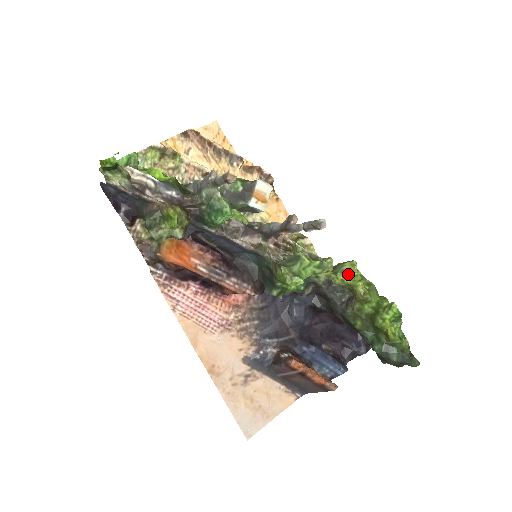
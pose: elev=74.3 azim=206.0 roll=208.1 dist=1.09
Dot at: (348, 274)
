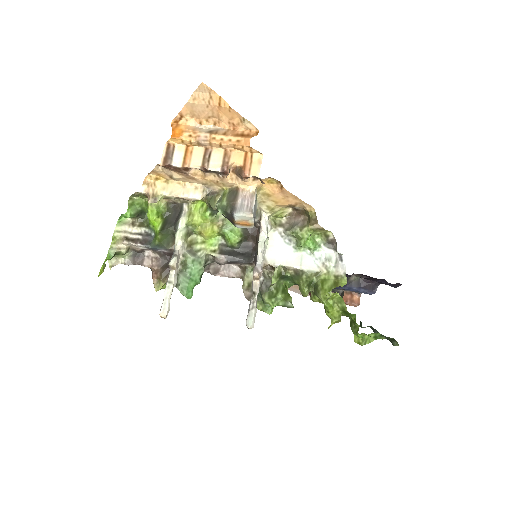
Dot at: (322, 301)
